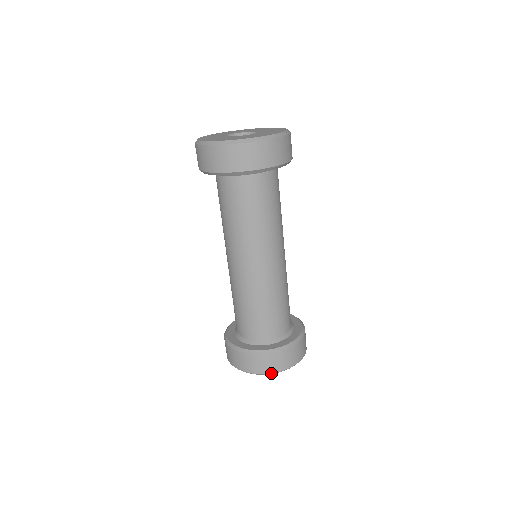
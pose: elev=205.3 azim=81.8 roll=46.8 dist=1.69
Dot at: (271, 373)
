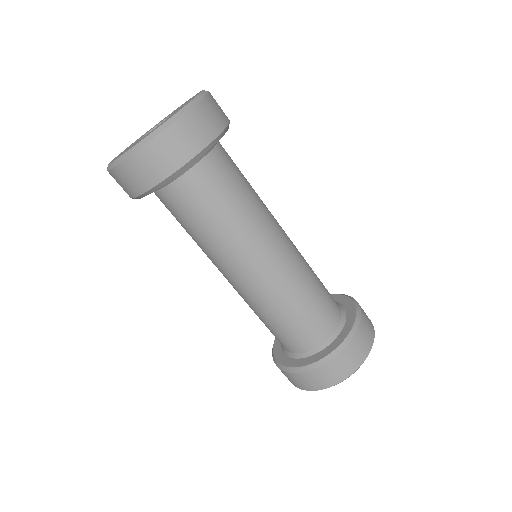
Dot at: (313, 390)
